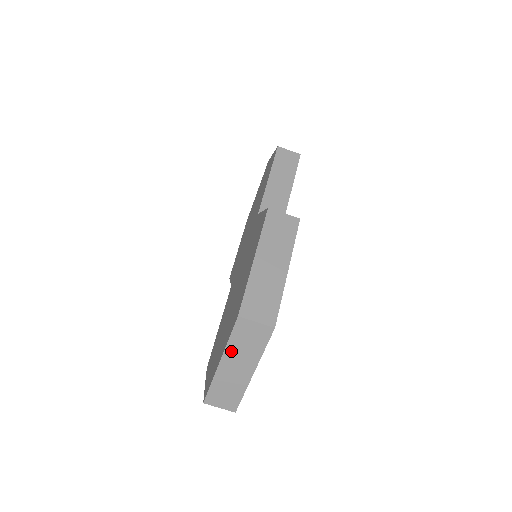
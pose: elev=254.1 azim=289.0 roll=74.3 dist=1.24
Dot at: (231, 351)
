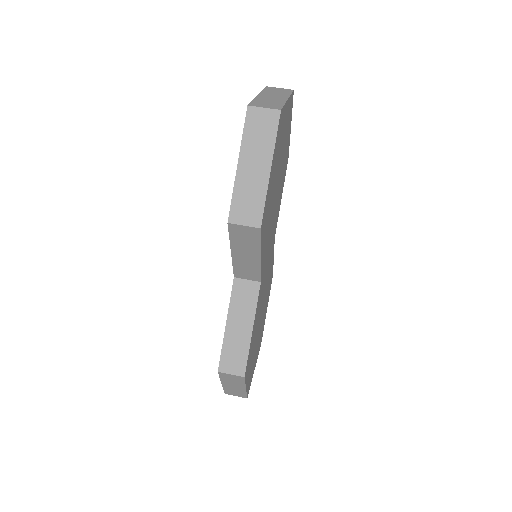
Dot at: (266, 93)
